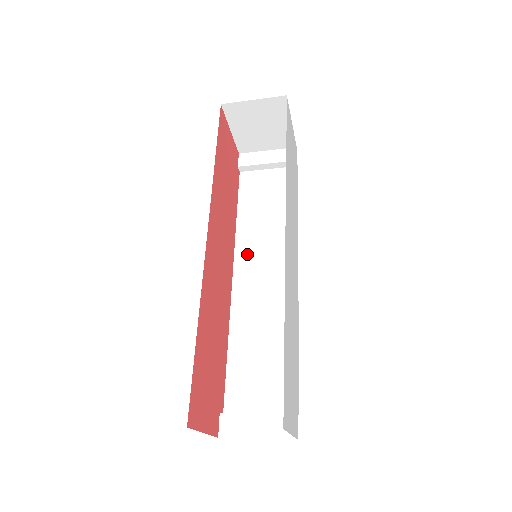
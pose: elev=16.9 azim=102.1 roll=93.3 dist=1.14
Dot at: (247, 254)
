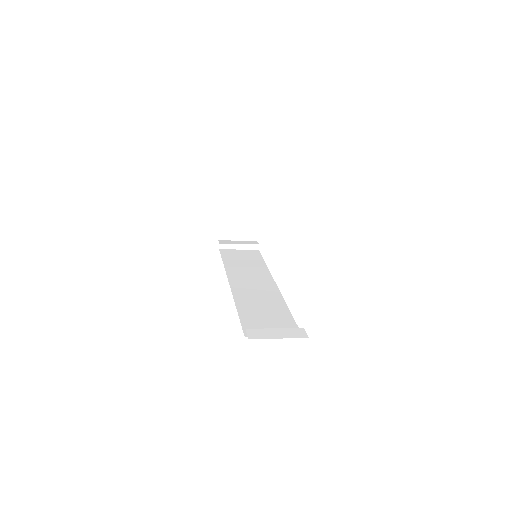
Dot at: (237, 277)
